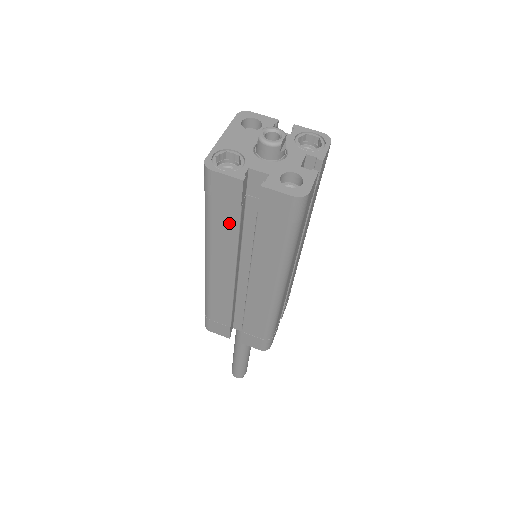
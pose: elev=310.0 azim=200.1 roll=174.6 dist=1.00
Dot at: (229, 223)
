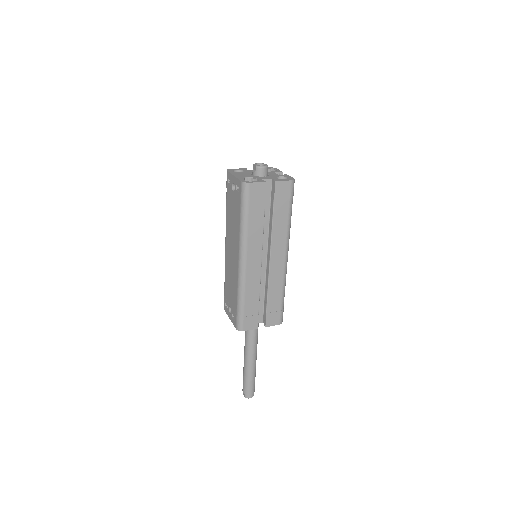
Dot at: (259, 216)
